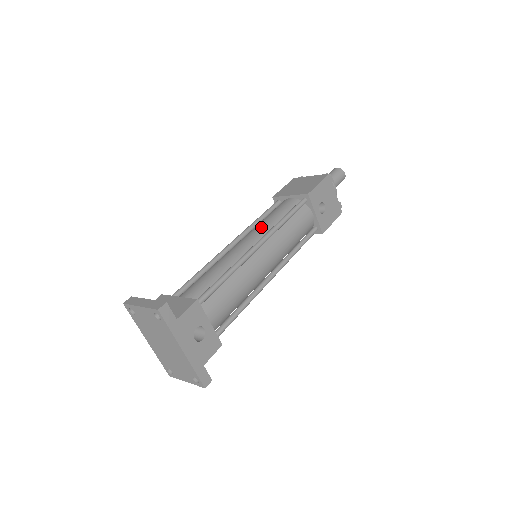
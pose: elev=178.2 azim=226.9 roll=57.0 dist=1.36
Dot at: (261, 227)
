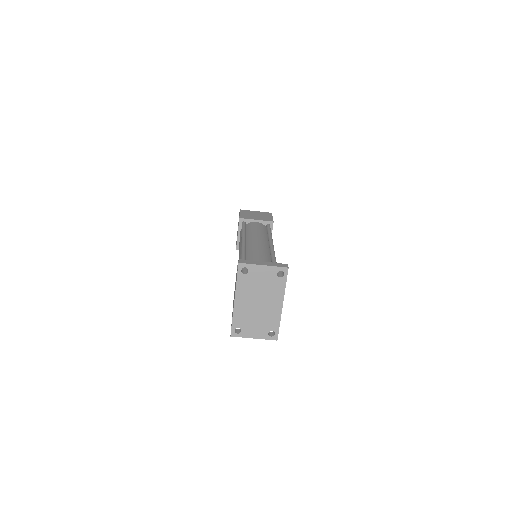
Dot at: (260, 235)
